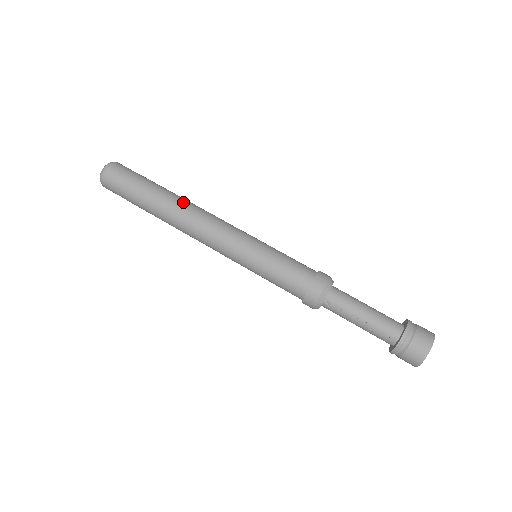
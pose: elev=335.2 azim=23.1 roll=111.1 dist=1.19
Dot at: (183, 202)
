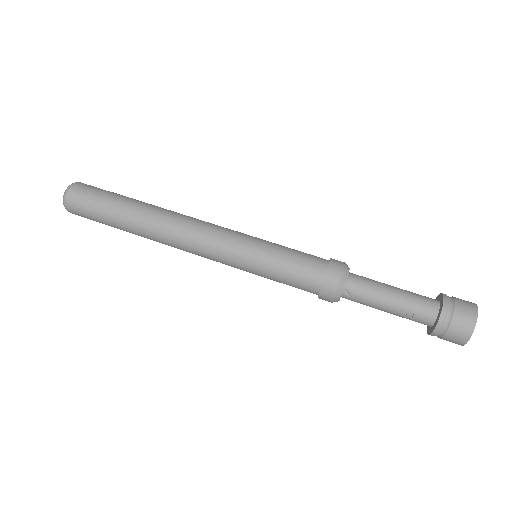
Dot at: (162, 212)
